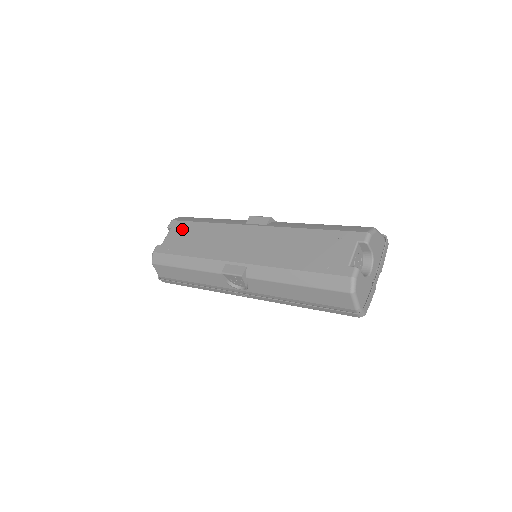
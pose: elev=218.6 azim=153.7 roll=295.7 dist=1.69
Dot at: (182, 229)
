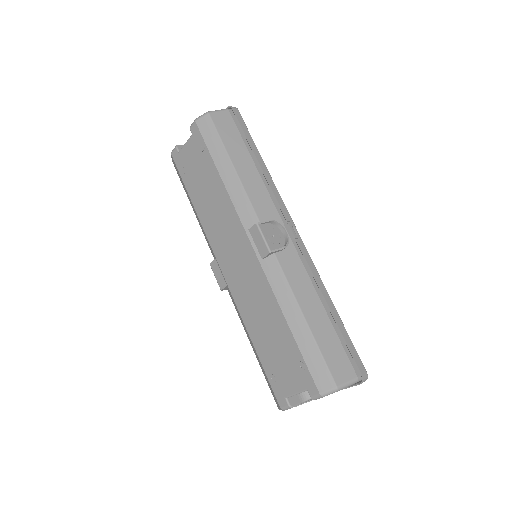
Dot at: (199, 154)
